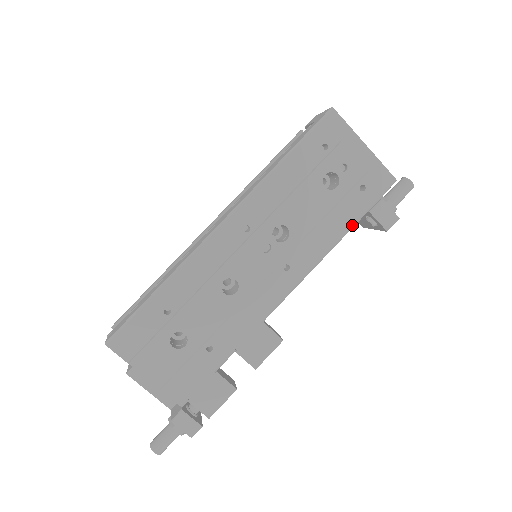
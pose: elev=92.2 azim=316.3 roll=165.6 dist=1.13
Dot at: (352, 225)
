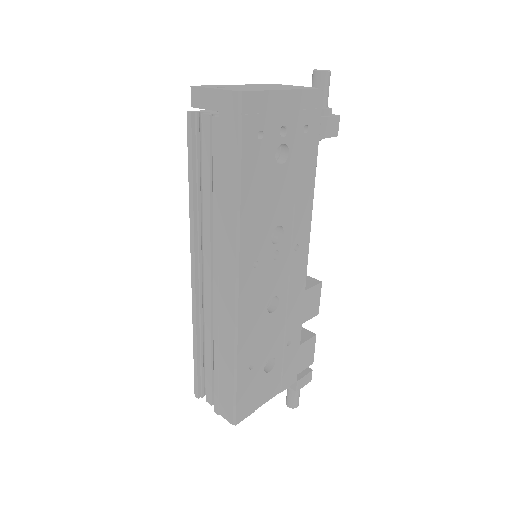
Dot at: (316, 165)
